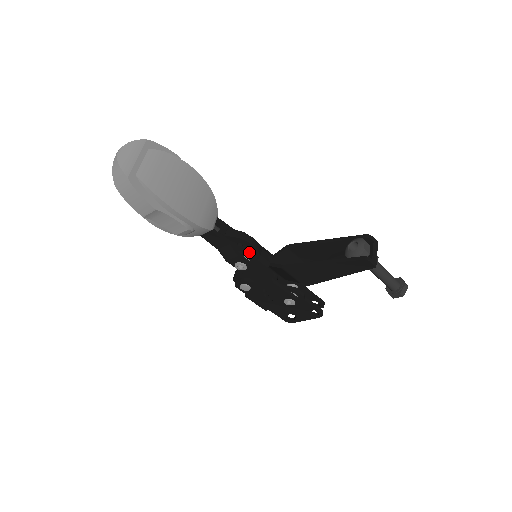
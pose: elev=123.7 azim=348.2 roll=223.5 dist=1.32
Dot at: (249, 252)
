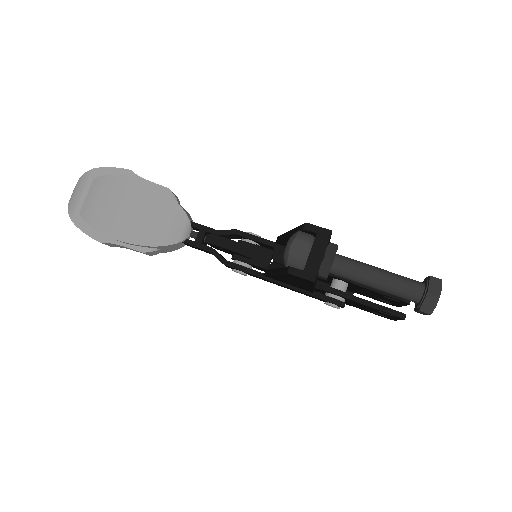
Dot at: (240, 255)
